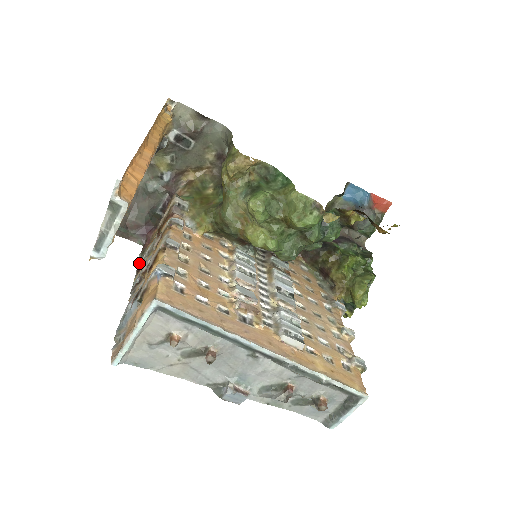
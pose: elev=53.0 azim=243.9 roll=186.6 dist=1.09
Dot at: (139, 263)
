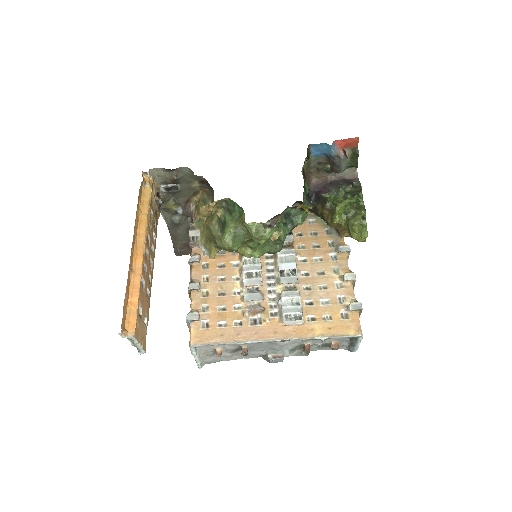
Dot at: occluded
